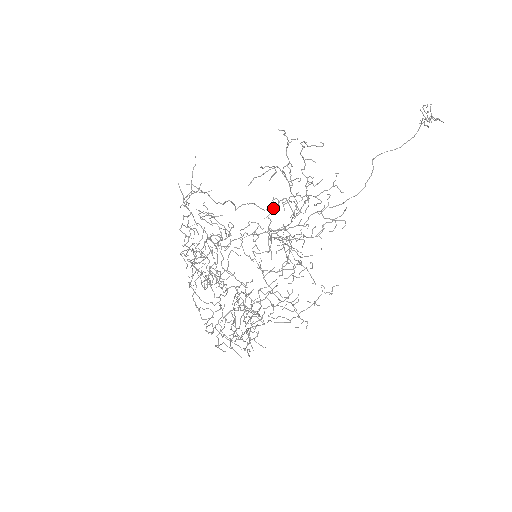
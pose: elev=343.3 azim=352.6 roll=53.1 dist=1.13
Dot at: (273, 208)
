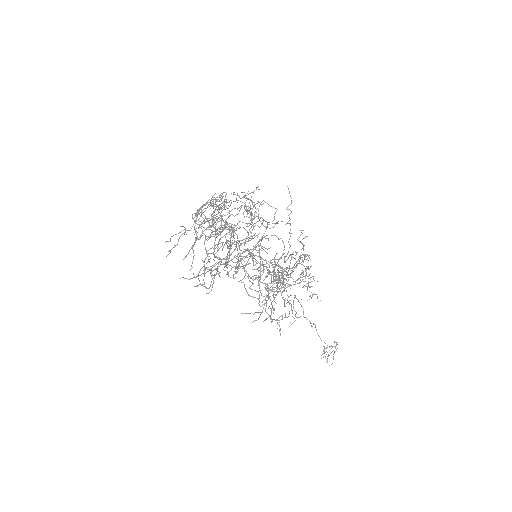
Dot at: (271, 263)
